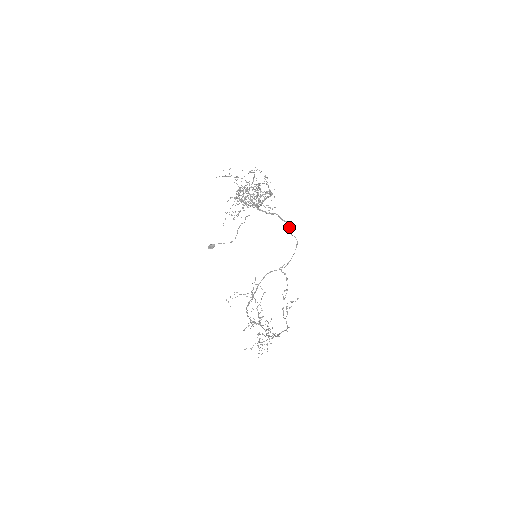
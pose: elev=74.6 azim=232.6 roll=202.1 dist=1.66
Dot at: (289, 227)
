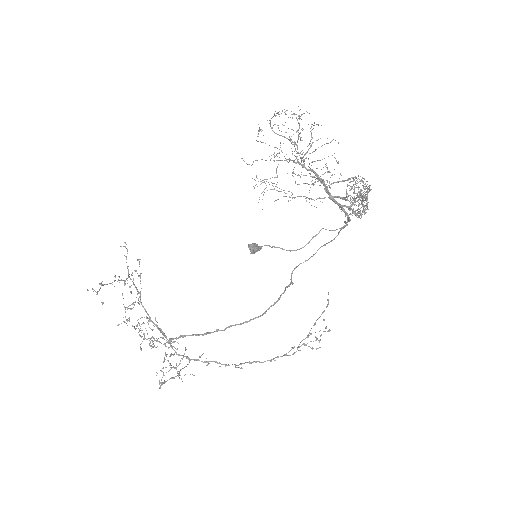
Dot at: occluded
